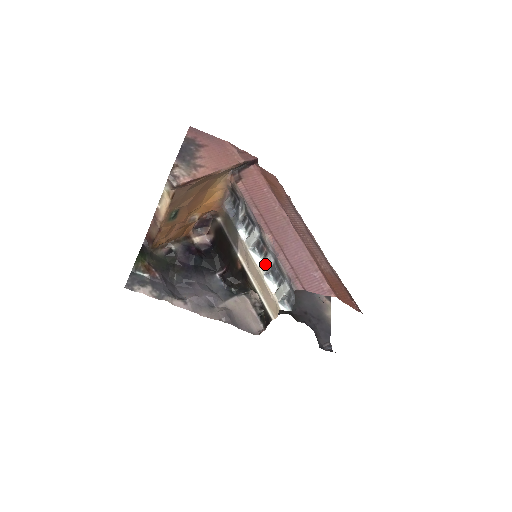
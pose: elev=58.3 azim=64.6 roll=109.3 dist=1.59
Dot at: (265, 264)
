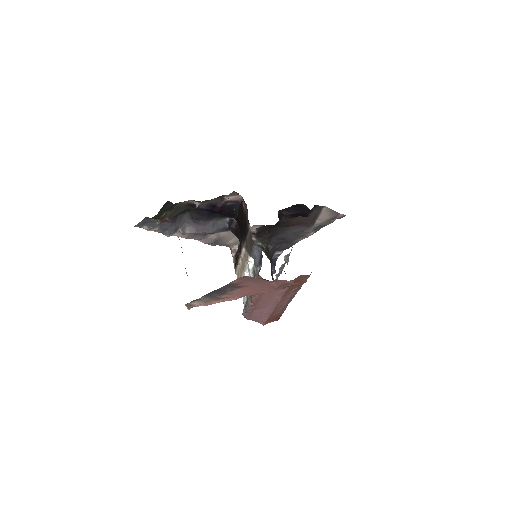
Dot at: occluded
